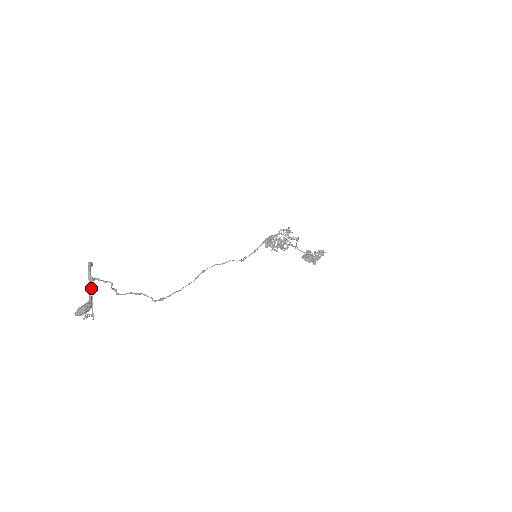
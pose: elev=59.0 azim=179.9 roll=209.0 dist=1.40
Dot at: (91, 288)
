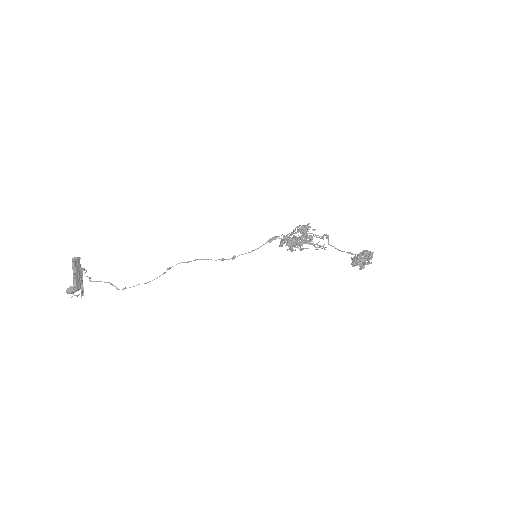
Dot at: (81, 275)
